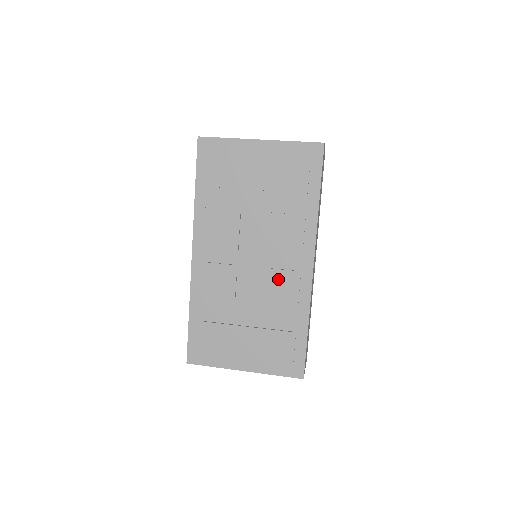
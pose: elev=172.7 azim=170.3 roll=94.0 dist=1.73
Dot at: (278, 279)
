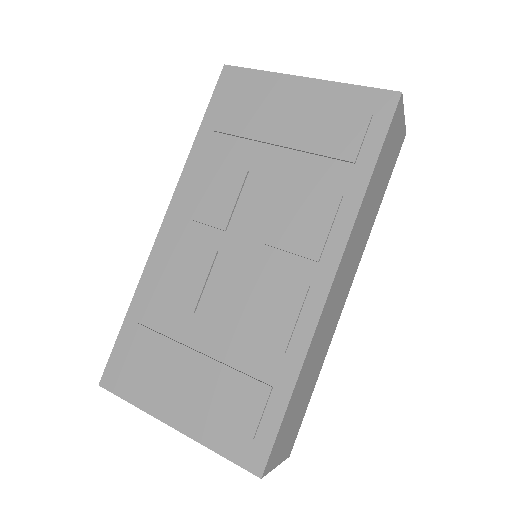
Dot at: (270, 288)
